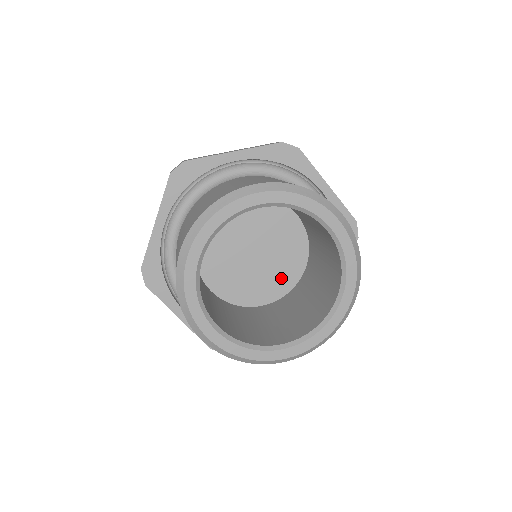
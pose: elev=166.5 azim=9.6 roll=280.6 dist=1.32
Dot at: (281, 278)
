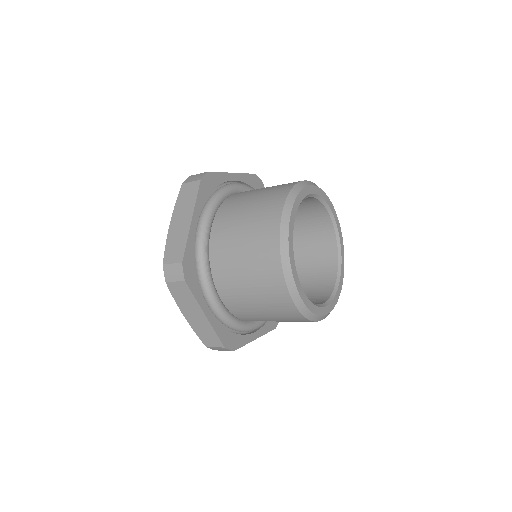
Dot at: occluded
